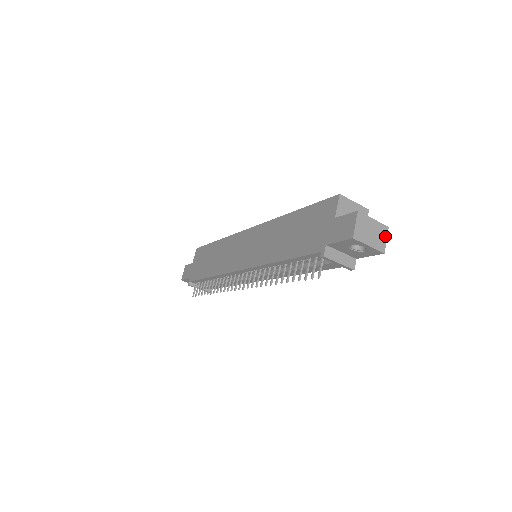
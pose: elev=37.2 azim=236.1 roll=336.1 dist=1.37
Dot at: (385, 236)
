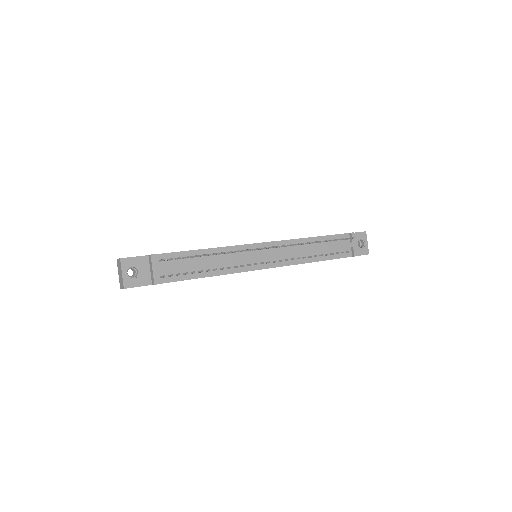
Dot at: occluded
